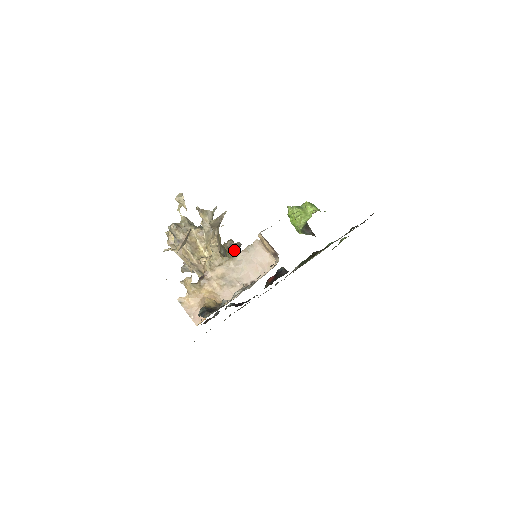
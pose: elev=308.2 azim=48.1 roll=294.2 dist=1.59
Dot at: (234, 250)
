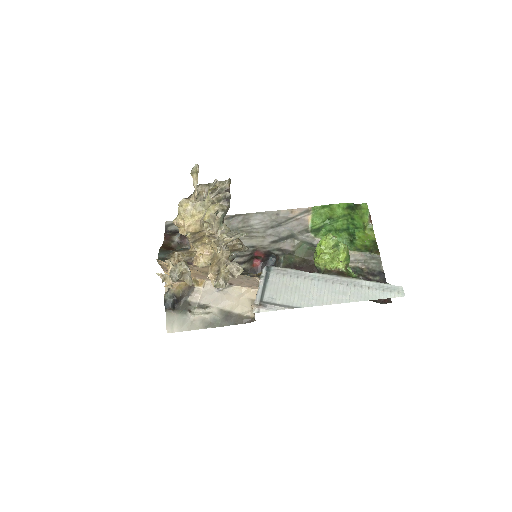
Dot at: (237, 253)
